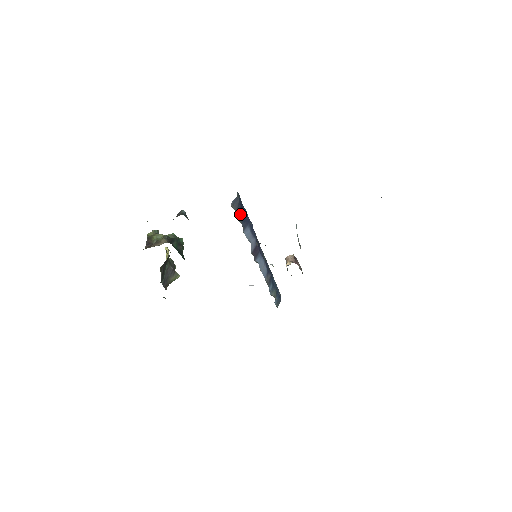
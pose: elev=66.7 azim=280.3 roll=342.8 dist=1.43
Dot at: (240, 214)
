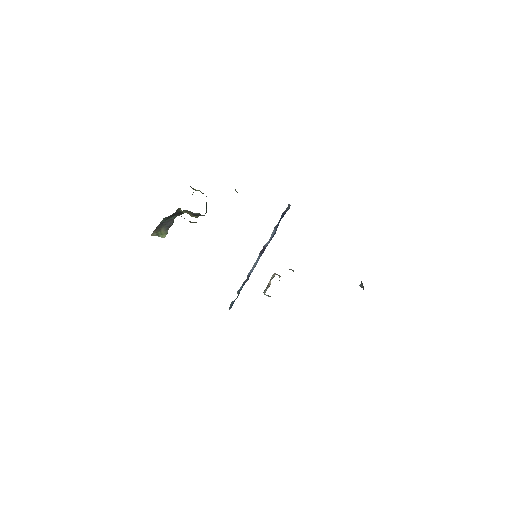
Dot at: (282, 217)
